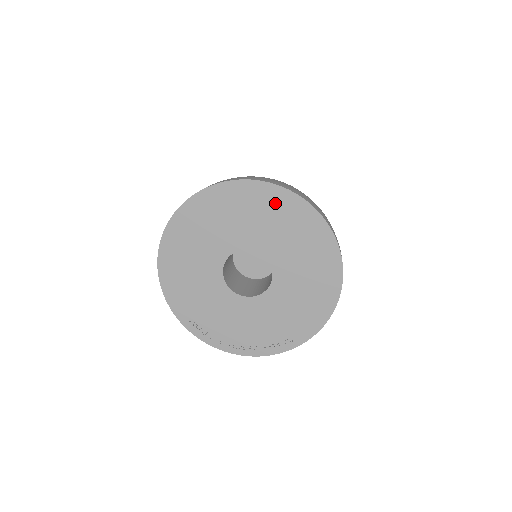
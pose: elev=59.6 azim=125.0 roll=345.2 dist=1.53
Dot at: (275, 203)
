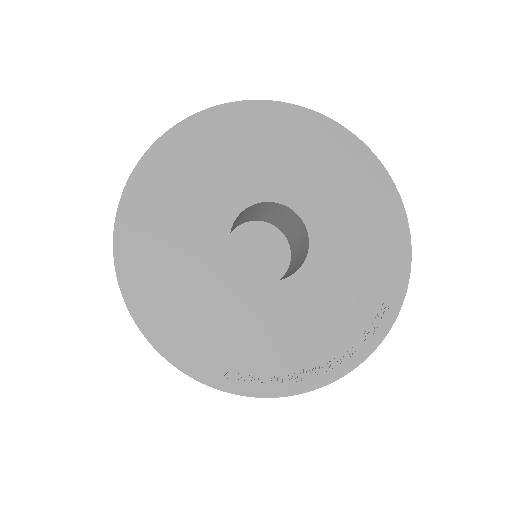
Dot at: (252, 124)
